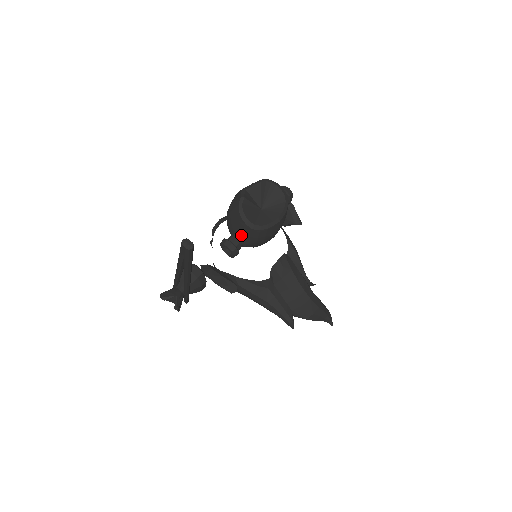
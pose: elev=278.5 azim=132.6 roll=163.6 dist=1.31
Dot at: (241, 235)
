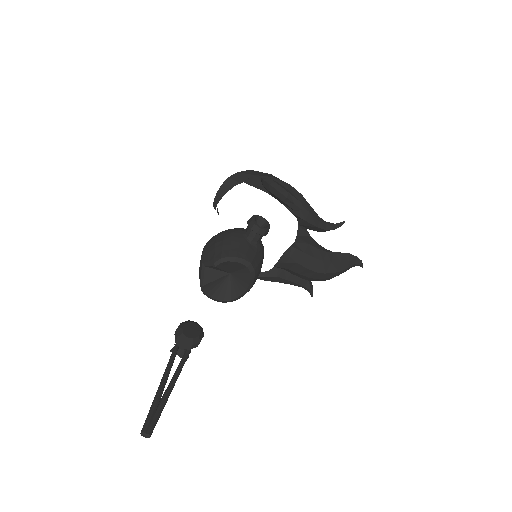
Dot at: occluded
